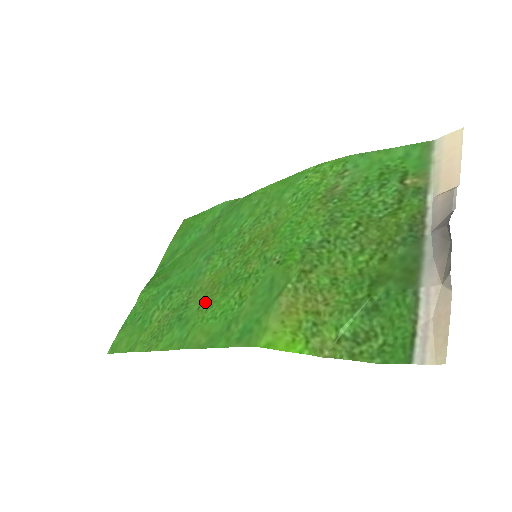
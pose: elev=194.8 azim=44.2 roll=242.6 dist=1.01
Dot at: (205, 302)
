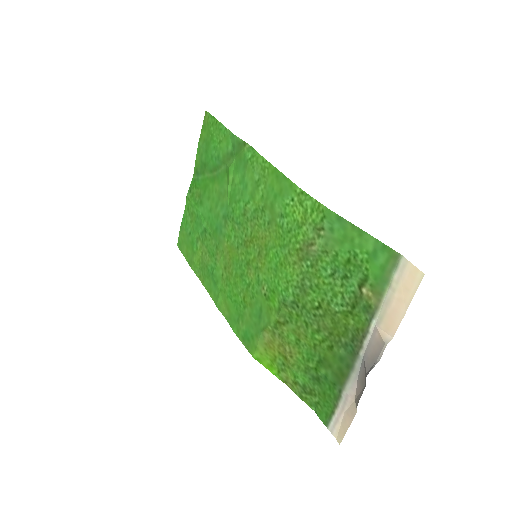
Dot at: (225, 274)
